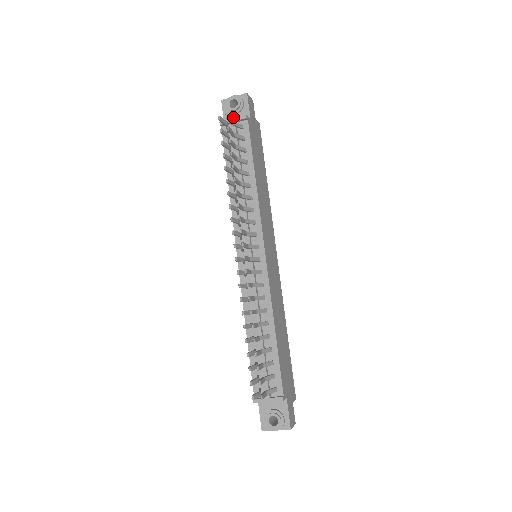
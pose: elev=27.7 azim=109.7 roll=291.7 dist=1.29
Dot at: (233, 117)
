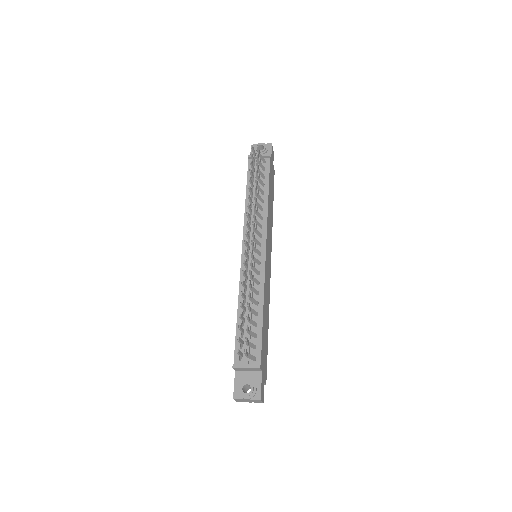
Dot at: occluded
